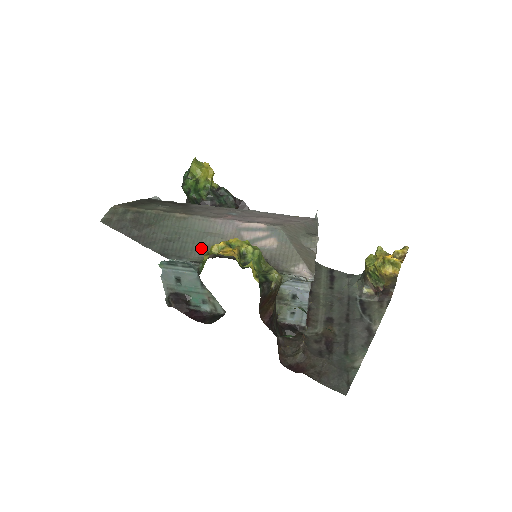
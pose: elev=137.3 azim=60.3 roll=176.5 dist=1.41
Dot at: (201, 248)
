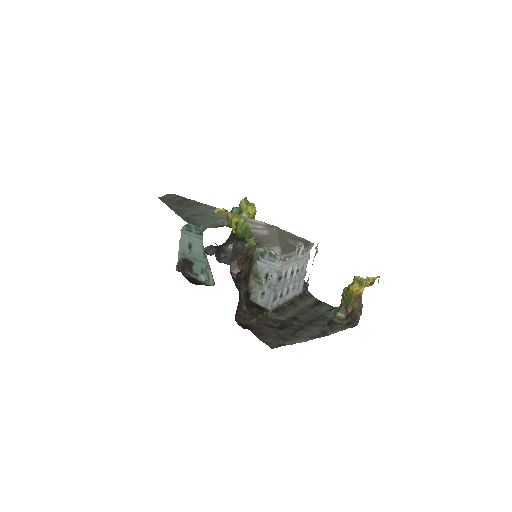
Dot at: (213, 223)
